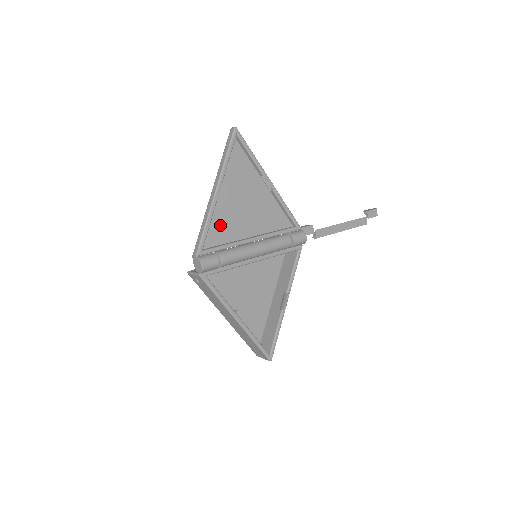
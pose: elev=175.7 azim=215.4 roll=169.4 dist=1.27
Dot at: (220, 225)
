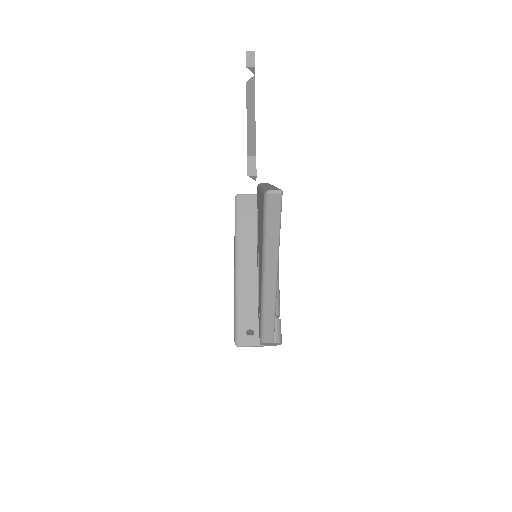
Dot at: occluded
